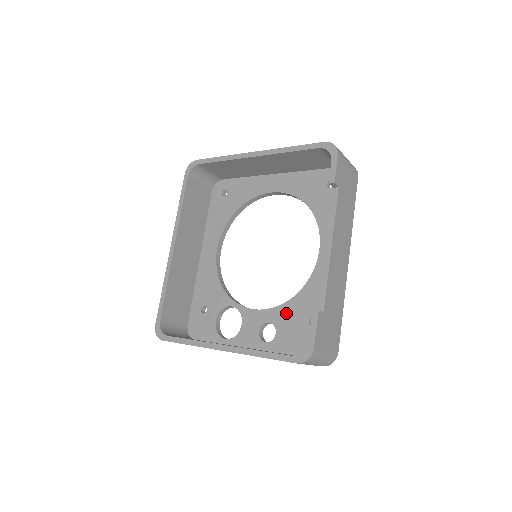
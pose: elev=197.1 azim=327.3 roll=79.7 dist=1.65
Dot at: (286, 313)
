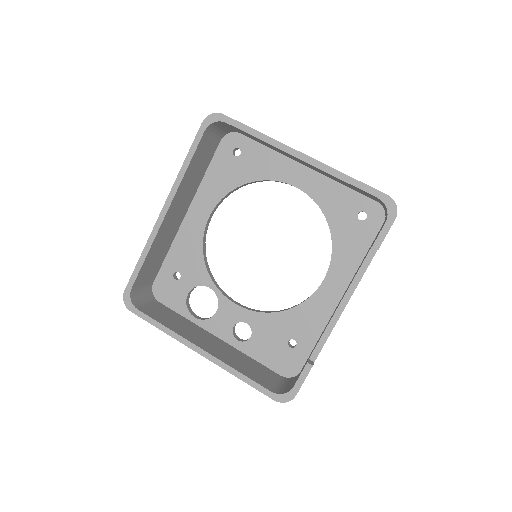
Dot at: (268, 323)
